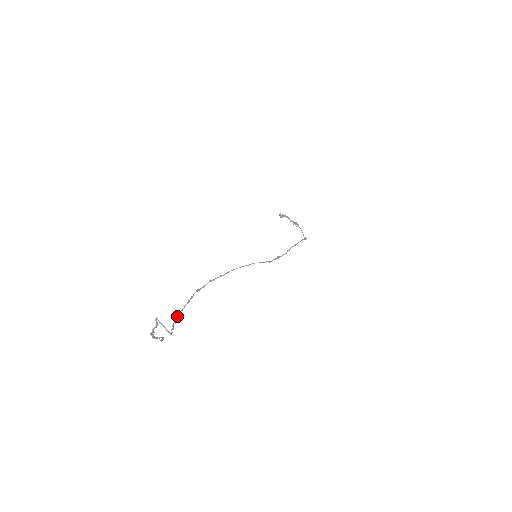
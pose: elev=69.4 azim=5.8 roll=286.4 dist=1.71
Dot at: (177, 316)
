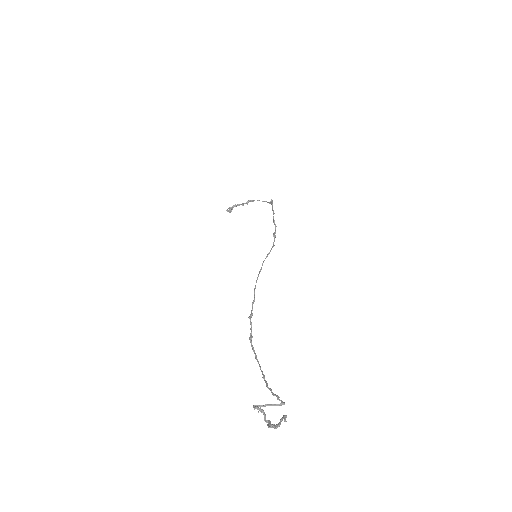
Dot at: (265, 382)
